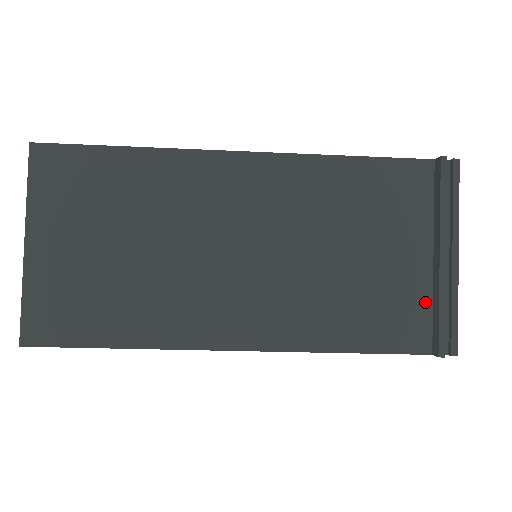
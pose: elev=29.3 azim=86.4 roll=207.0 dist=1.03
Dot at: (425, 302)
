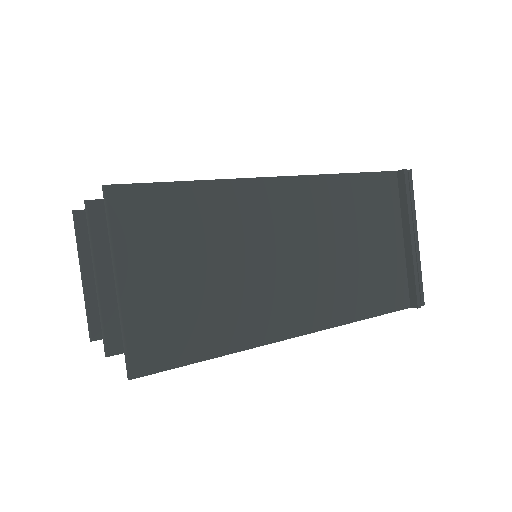
Dot at: (403, 273)
